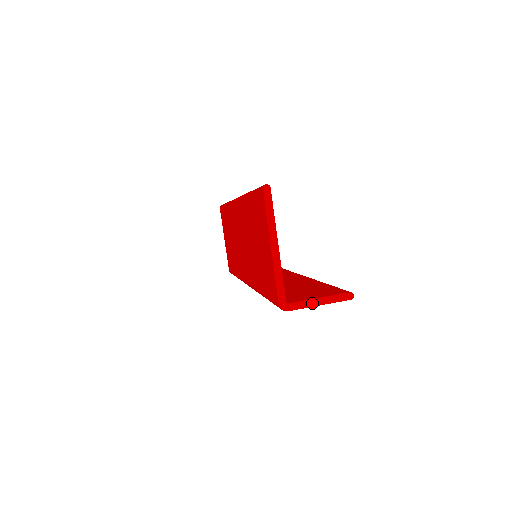
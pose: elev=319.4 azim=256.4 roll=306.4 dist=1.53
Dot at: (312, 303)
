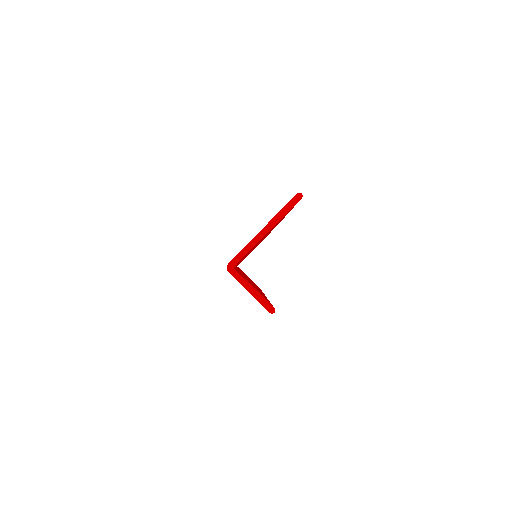
Dot at: (247, 286)
